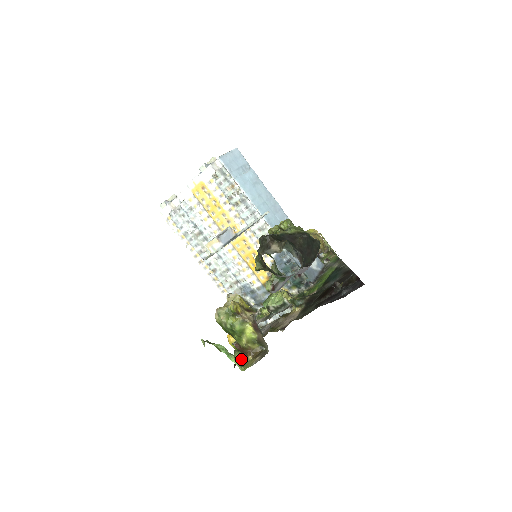
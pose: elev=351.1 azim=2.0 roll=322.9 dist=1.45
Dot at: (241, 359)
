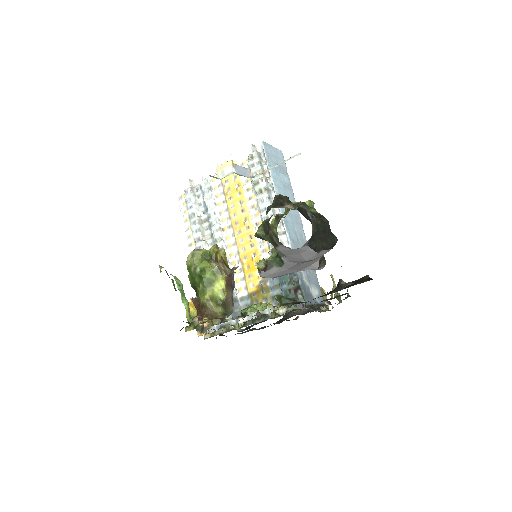
Dot at: (193, 320)
